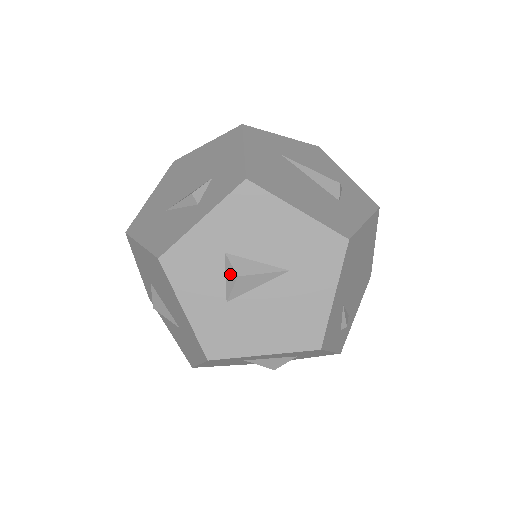
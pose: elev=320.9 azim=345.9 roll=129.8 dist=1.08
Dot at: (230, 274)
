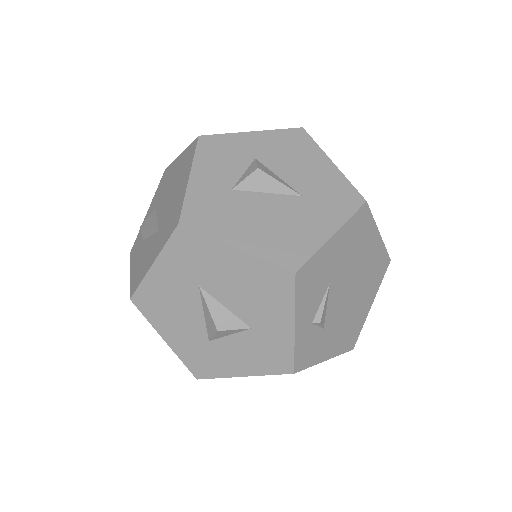
Dot at: (250, 169)
